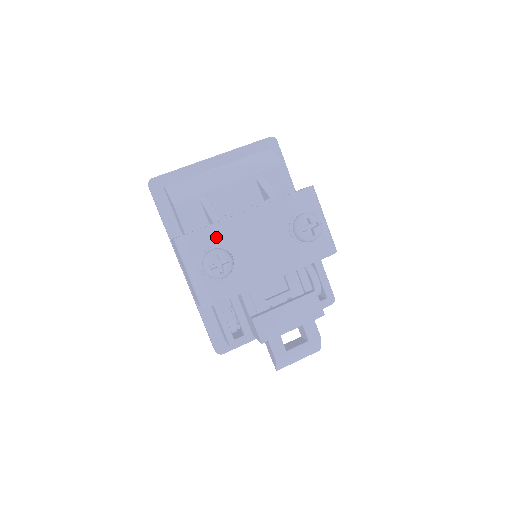
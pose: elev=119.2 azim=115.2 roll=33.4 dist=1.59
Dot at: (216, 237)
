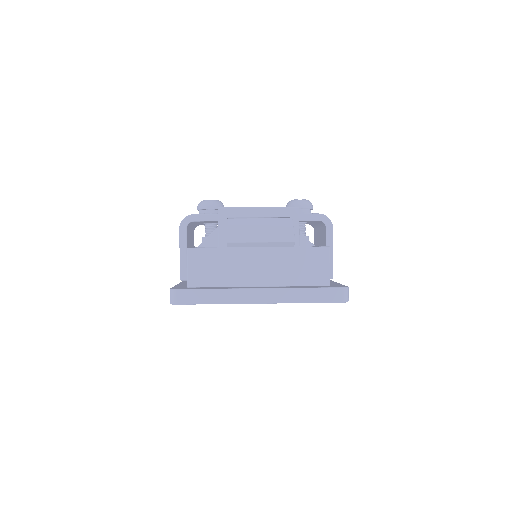
Dot at: occluded
